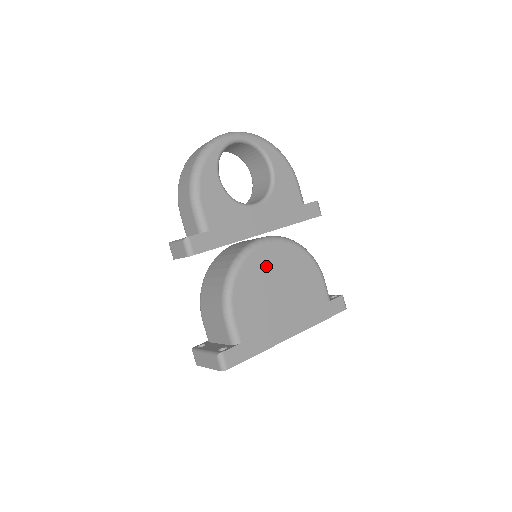
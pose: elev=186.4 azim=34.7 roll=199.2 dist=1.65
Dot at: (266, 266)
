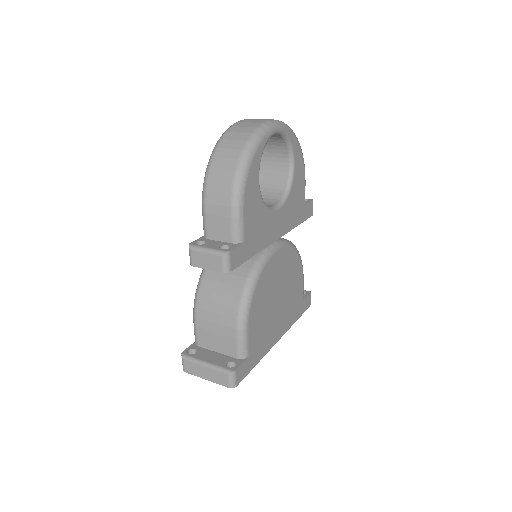
Dot at: (274, 274)
